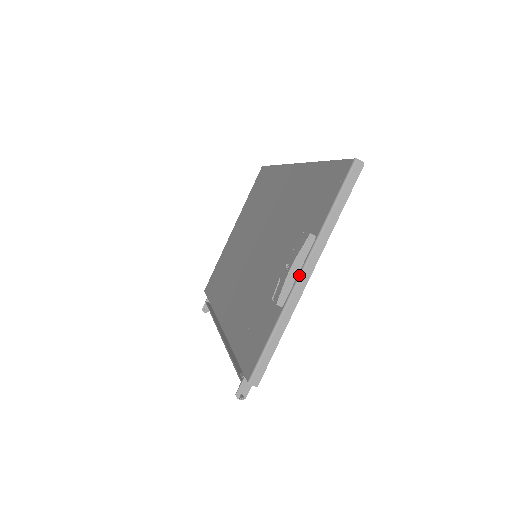
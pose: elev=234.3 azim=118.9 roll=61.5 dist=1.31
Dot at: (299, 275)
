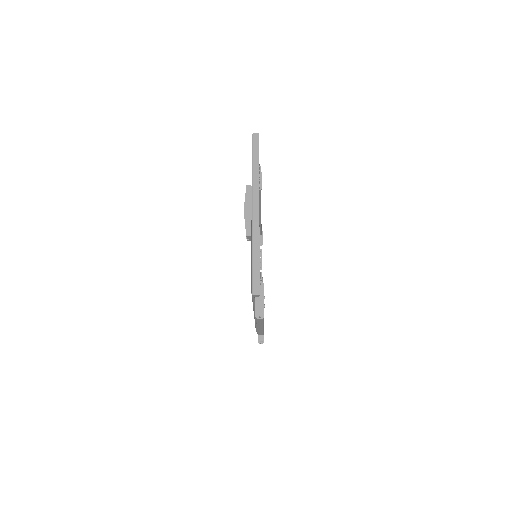
Dot at: (251, 211)
